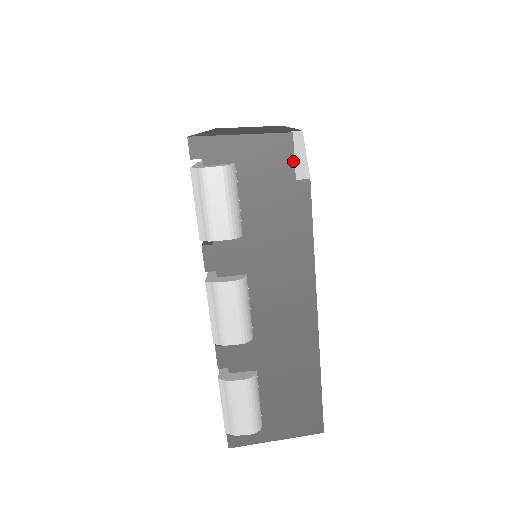
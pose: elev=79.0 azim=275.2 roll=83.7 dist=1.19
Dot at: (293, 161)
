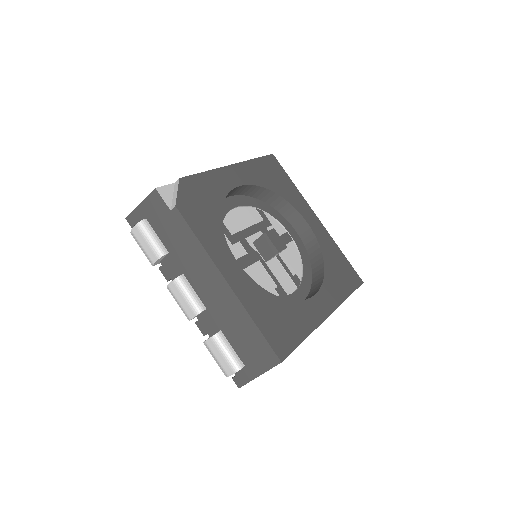
Dot at: (164, 202)
